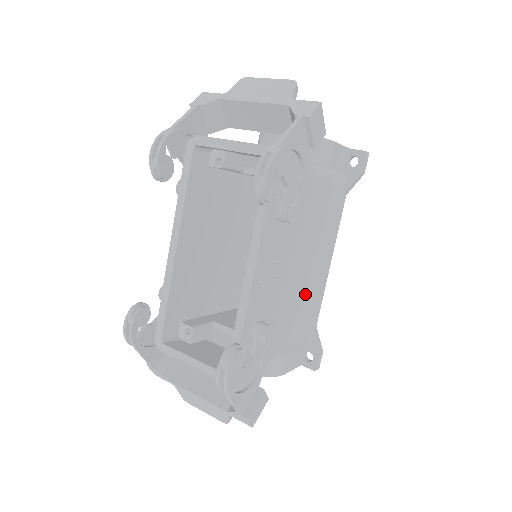
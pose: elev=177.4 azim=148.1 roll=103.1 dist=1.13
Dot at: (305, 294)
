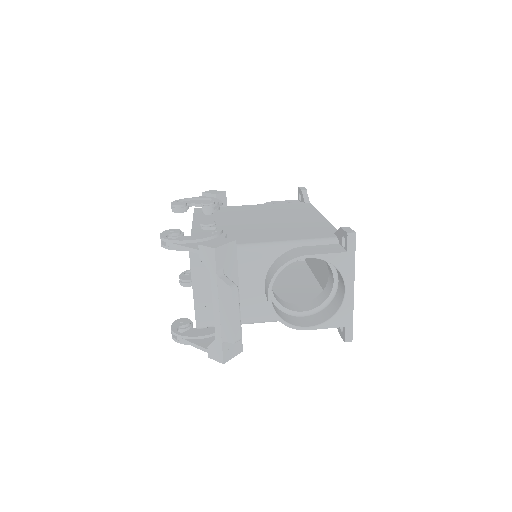
Dot at: occluded
